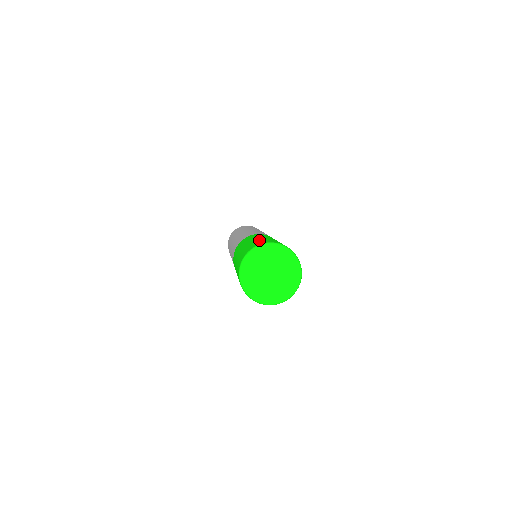
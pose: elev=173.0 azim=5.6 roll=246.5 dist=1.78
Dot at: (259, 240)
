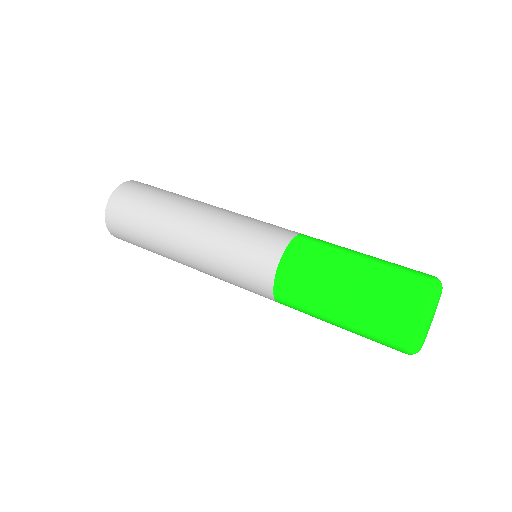
Dot at: (371, 310)
